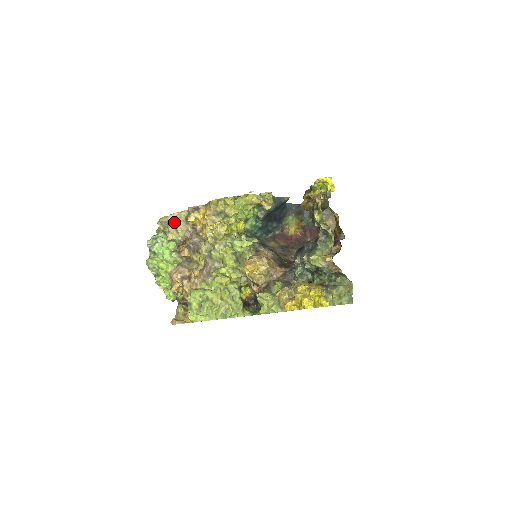
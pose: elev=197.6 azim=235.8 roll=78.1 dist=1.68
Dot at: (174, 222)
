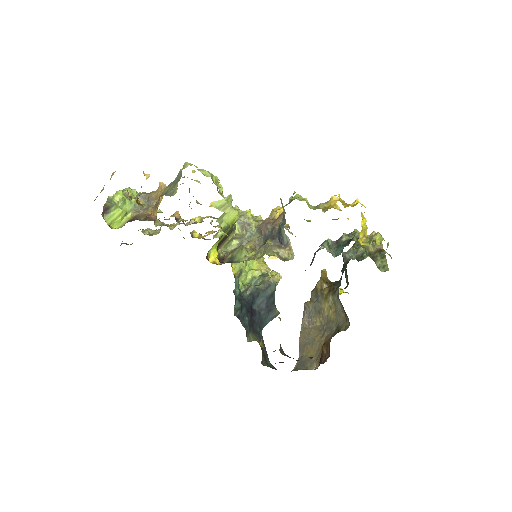
Dot at: occluded
